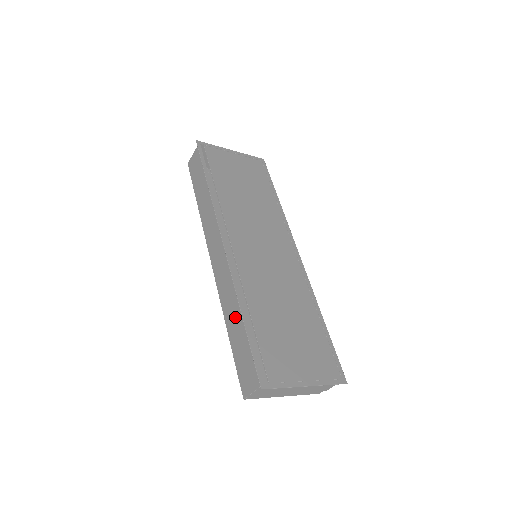
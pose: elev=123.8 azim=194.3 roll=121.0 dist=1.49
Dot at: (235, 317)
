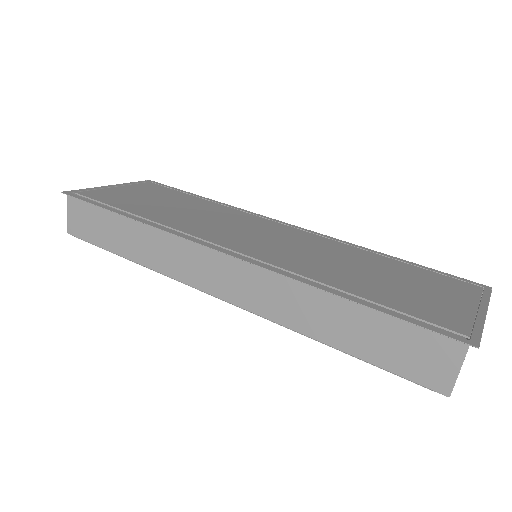
Dot at: (330, 316)
